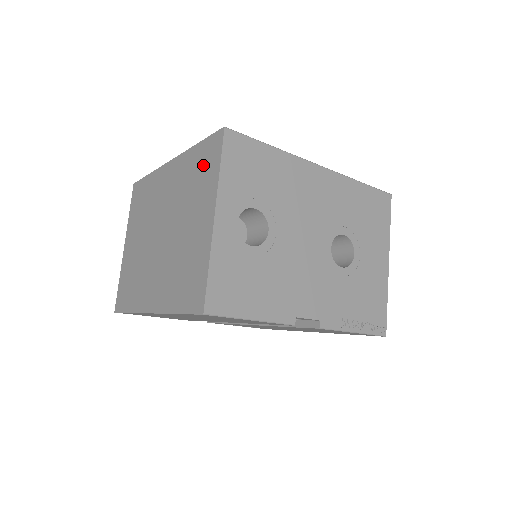
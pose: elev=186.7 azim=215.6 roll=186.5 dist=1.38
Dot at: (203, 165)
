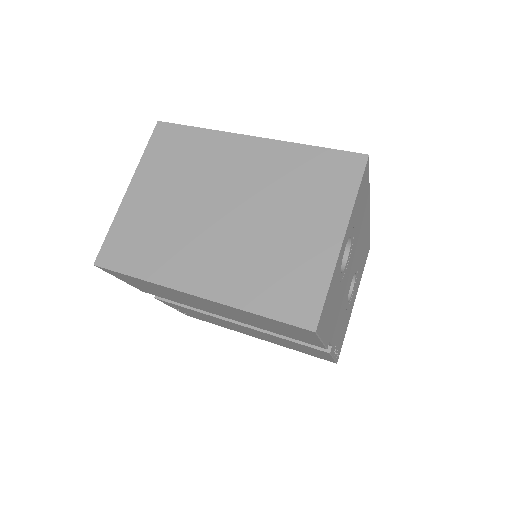
Dot at: (326, 175)
